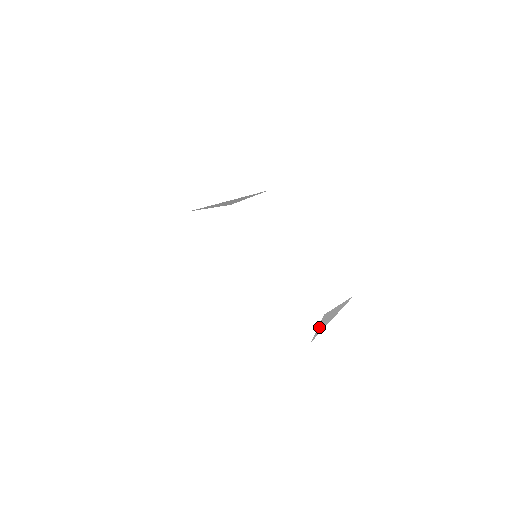
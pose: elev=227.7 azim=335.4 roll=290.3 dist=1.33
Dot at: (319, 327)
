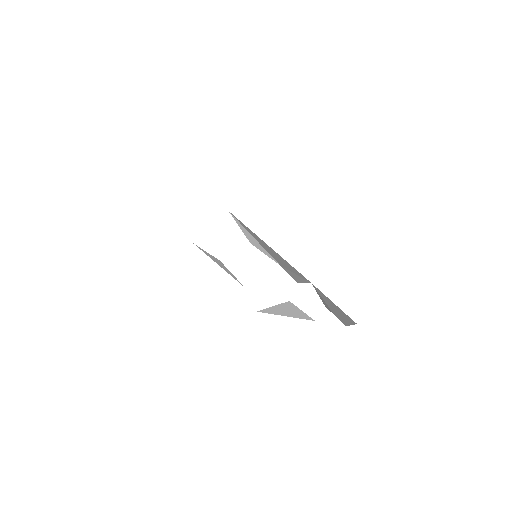
Dot at: (275, 307)
